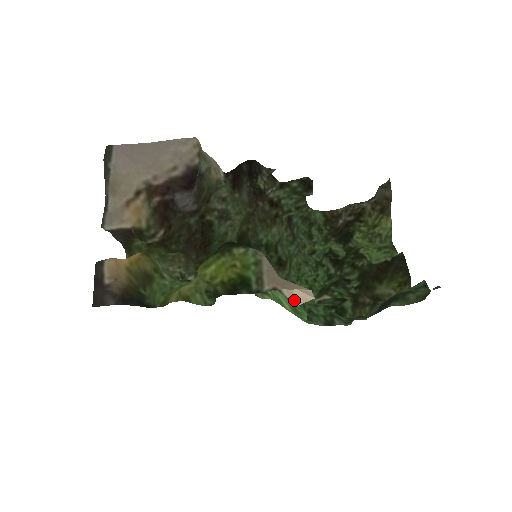
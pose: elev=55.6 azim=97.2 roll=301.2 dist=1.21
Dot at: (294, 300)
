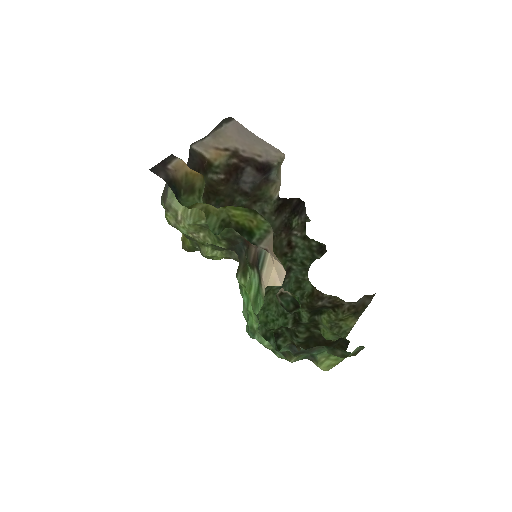
Dot at: (266, 281)
